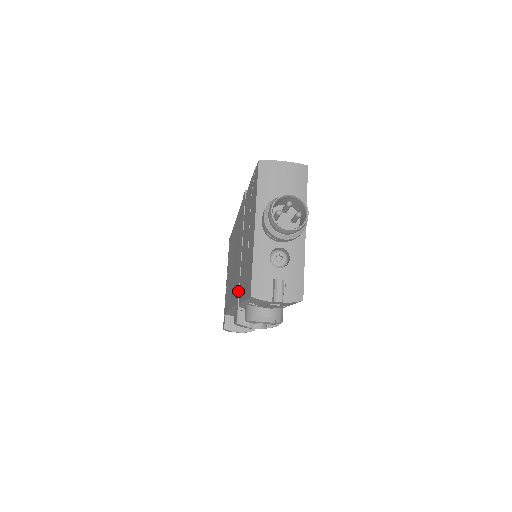
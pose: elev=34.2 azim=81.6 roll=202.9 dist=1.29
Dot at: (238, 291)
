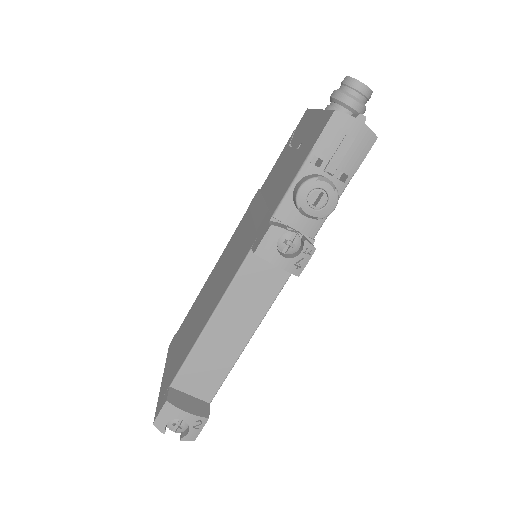
Dot at: (266, 215)
